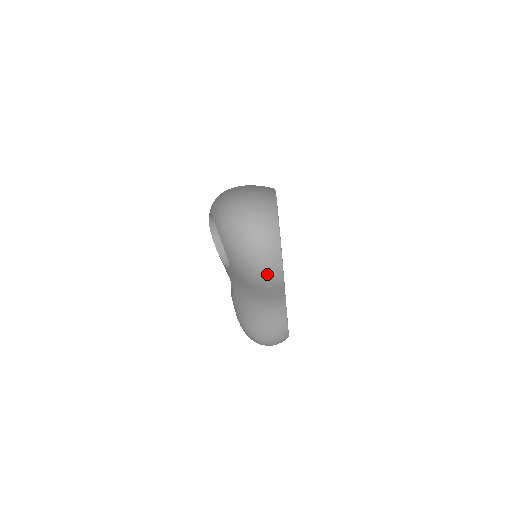
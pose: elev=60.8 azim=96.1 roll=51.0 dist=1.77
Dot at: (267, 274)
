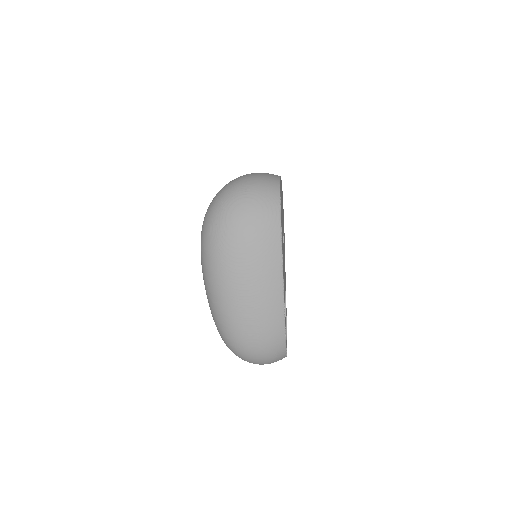
Dot at: occluded
